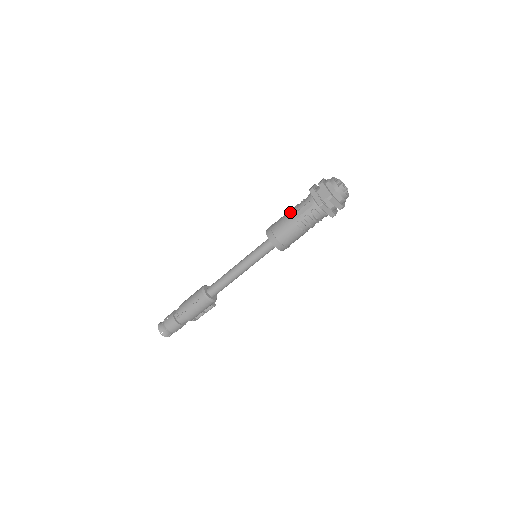
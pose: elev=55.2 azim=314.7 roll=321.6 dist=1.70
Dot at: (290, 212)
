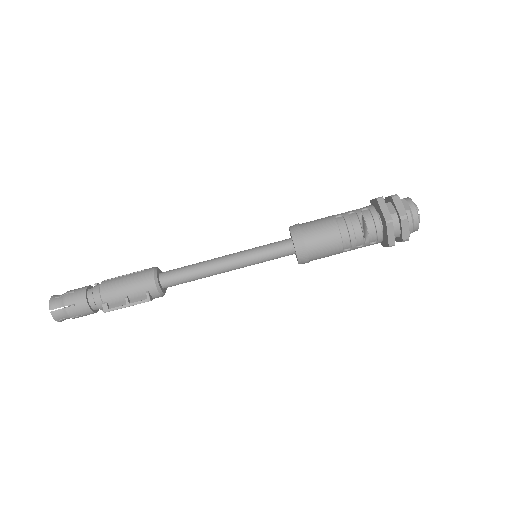
Dot at: occluded
